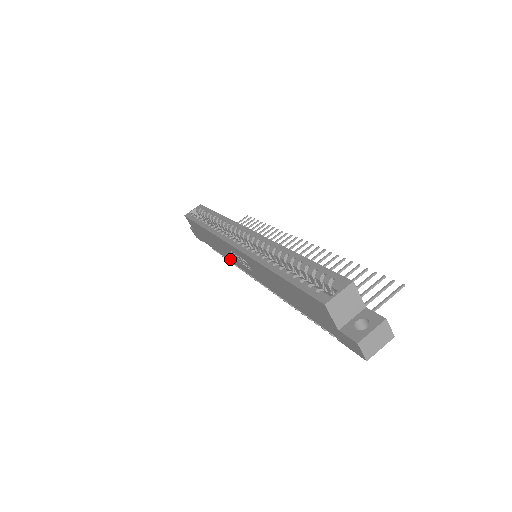
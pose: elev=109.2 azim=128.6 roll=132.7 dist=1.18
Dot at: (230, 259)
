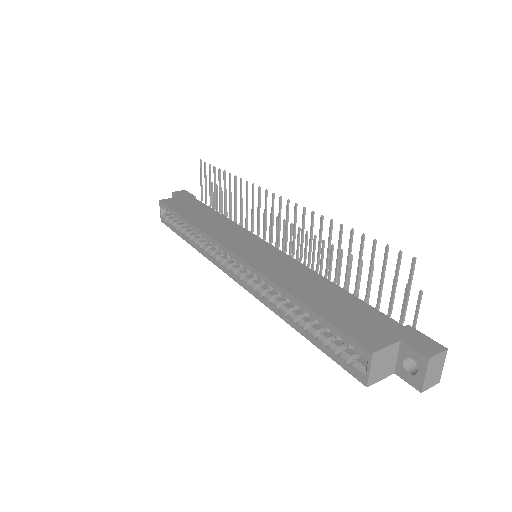
Dot at: occluded
